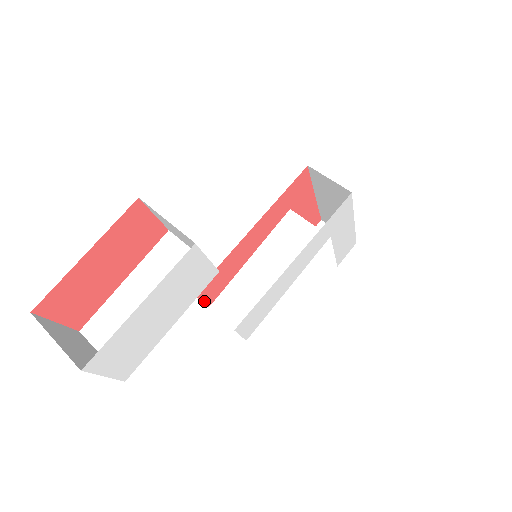
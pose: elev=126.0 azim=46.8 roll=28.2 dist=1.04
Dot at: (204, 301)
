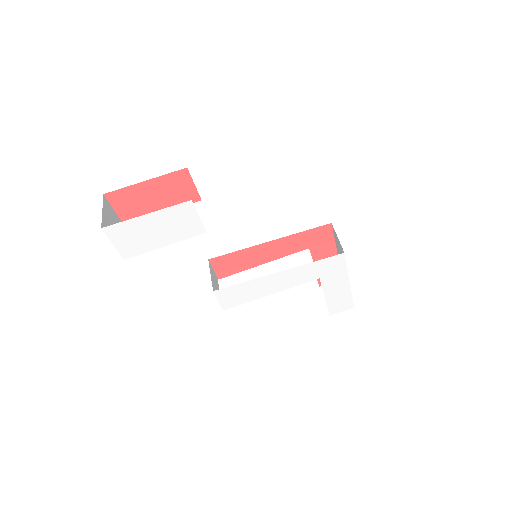
Dot at: (216, 271)
